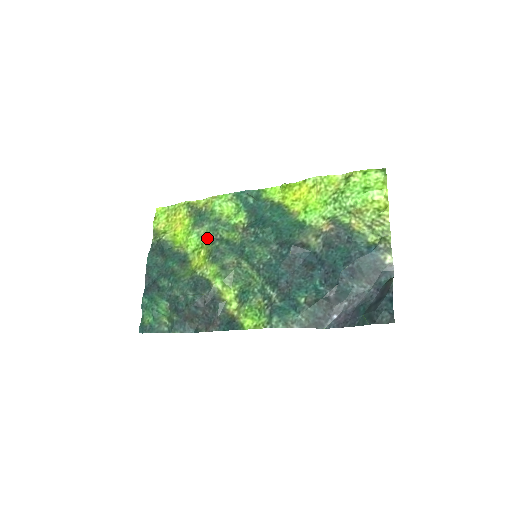
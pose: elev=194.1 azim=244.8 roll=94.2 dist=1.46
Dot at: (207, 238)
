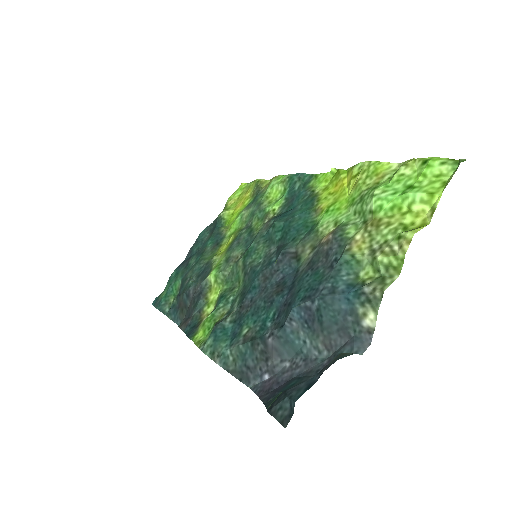
Dot at: (244, 223)
